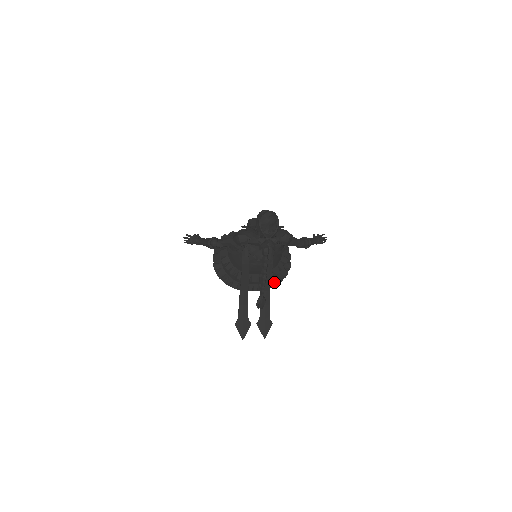
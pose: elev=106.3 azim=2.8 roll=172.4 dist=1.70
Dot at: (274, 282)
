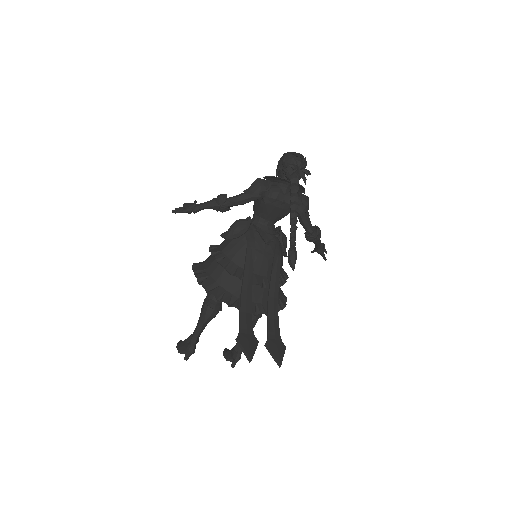
Dot at: occluded
